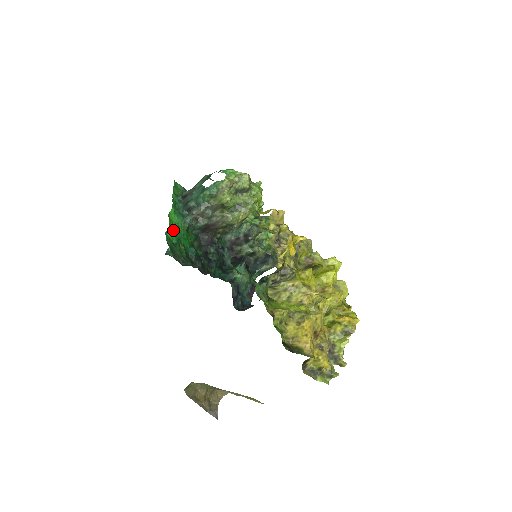
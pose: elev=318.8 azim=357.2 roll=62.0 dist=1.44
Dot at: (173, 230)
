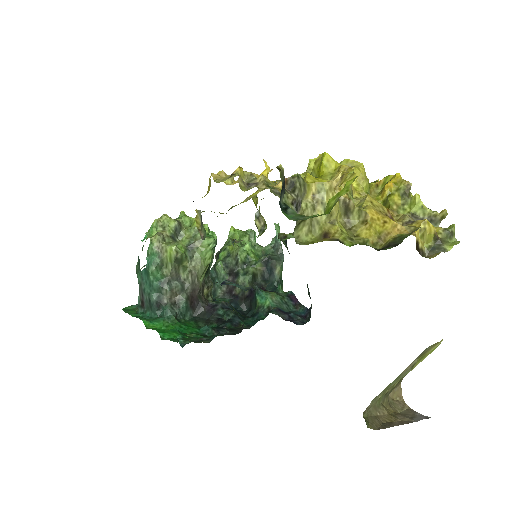
Dot at: (165, 331)
